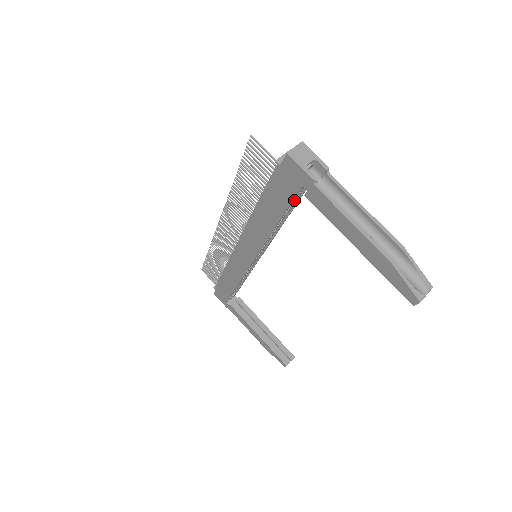
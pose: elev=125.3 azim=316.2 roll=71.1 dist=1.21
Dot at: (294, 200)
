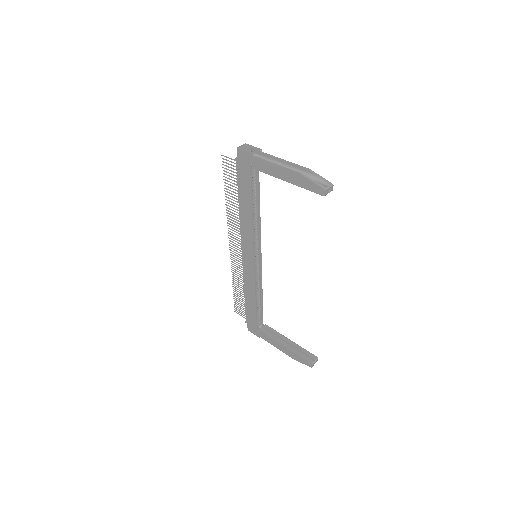
Dot at: (255, 185)
